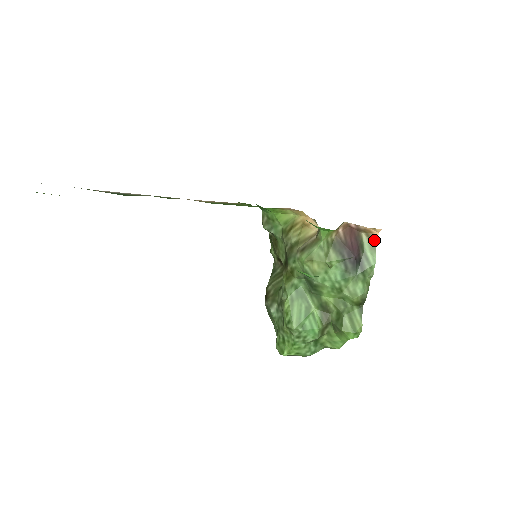
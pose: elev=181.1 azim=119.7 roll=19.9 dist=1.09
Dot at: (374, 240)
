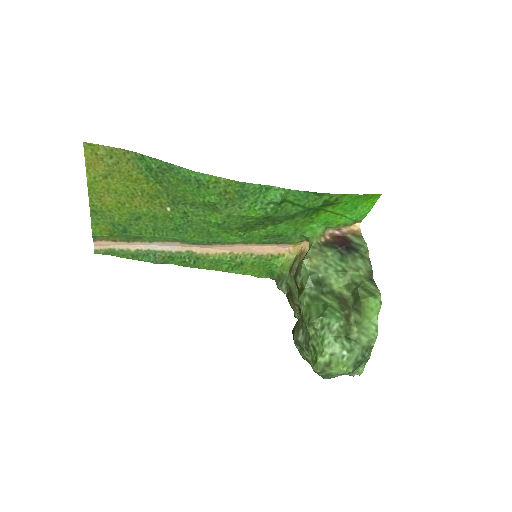
Dot at: (359, 234)
